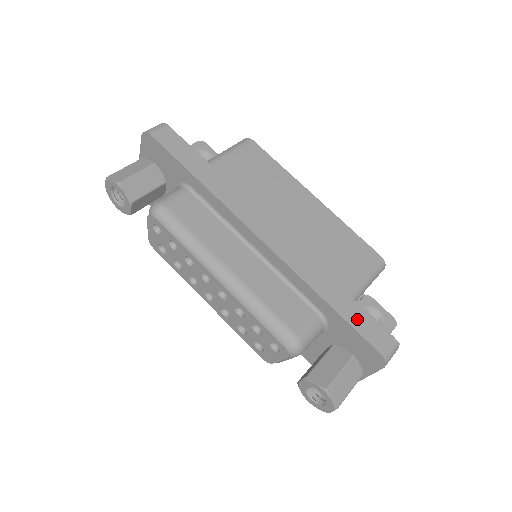
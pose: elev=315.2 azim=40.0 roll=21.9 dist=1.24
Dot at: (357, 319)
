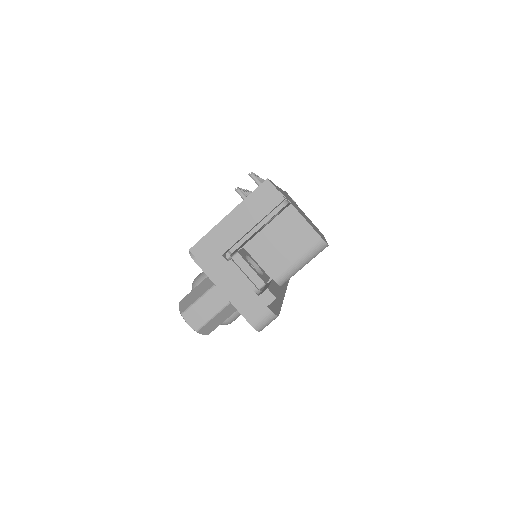
Dot at: occluded
